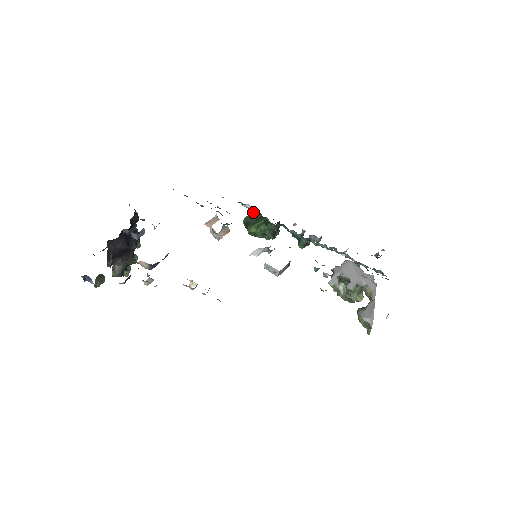
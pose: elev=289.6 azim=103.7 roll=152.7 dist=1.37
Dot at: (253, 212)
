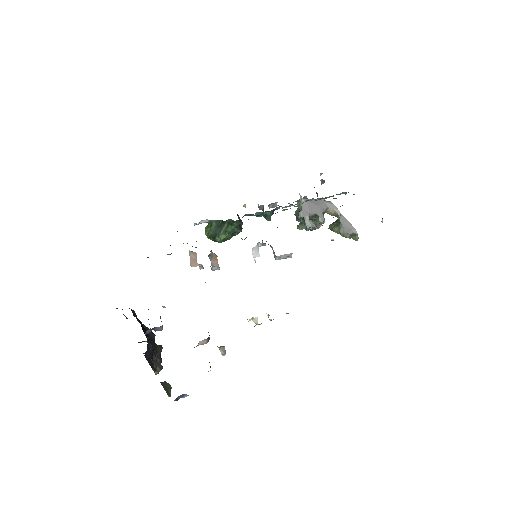
Dot at: (211, 223)
